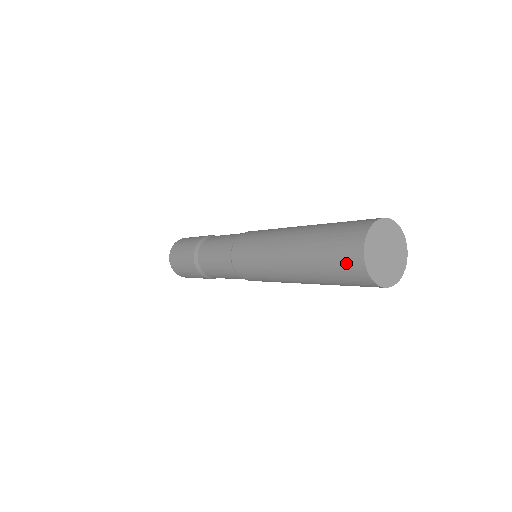
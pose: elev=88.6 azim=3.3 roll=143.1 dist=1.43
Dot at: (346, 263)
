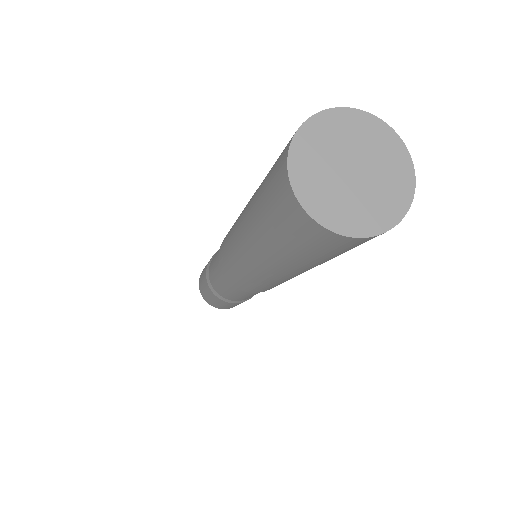
Dot at: (277, 200)
